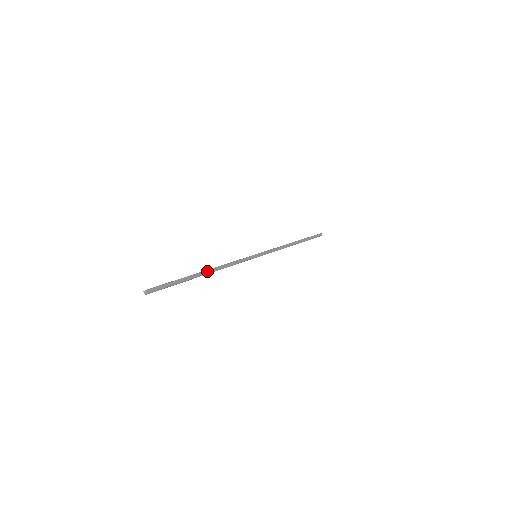
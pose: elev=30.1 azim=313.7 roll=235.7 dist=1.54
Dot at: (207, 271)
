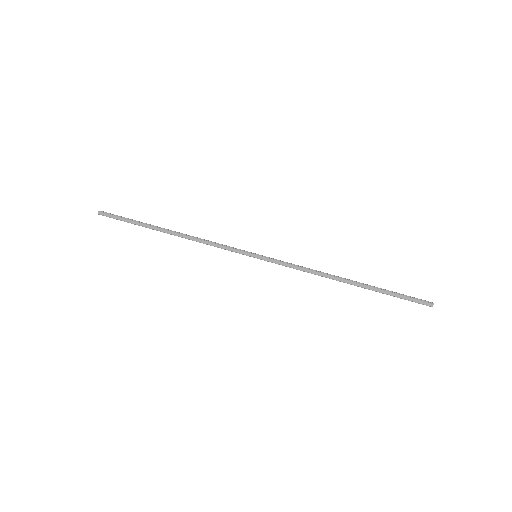
Dot at: (171, 232)
